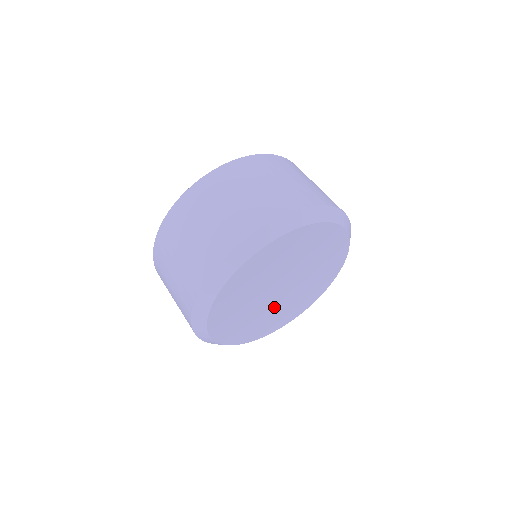
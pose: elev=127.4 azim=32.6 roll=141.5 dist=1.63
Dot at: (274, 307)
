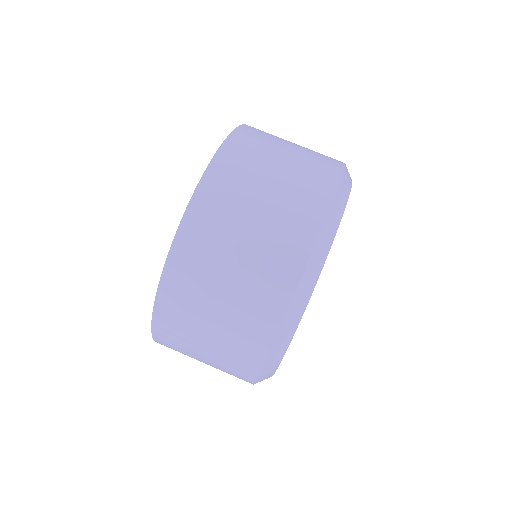
Dot at: occluded
